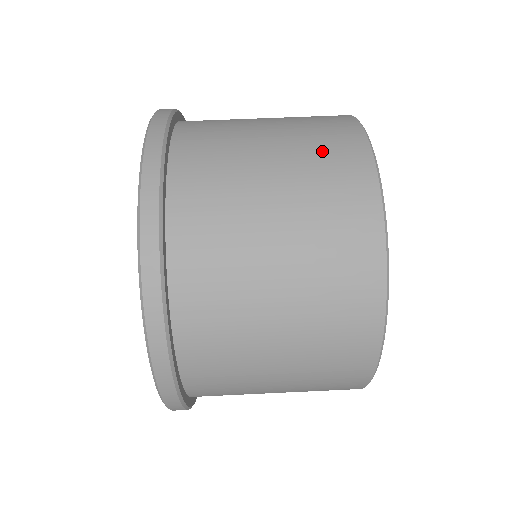
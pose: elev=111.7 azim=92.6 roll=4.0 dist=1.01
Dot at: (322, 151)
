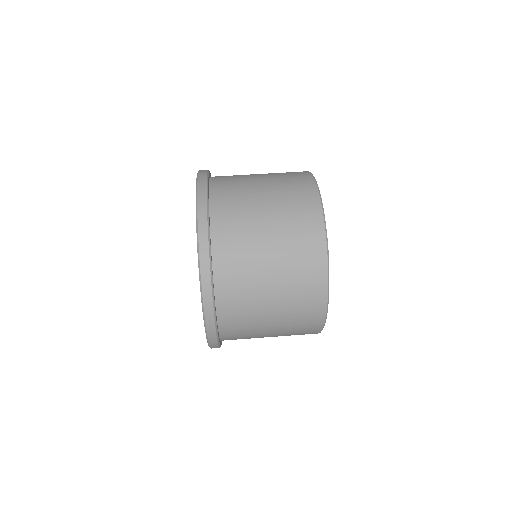
Dot at: (287, 176)
